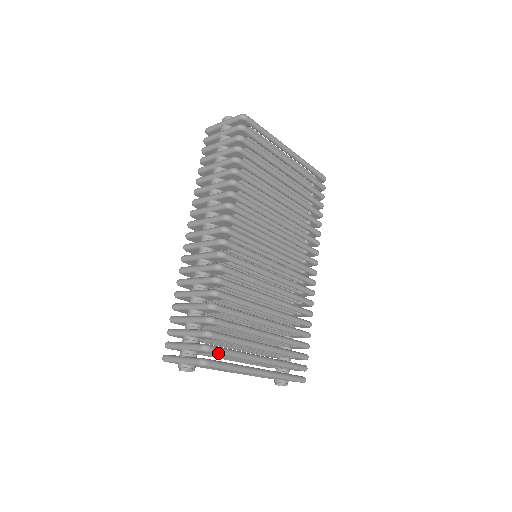
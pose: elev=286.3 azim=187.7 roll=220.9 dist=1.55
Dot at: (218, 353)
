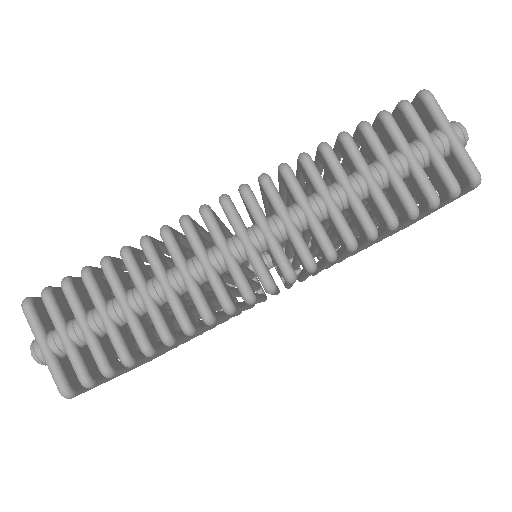
Dot at: occluded
